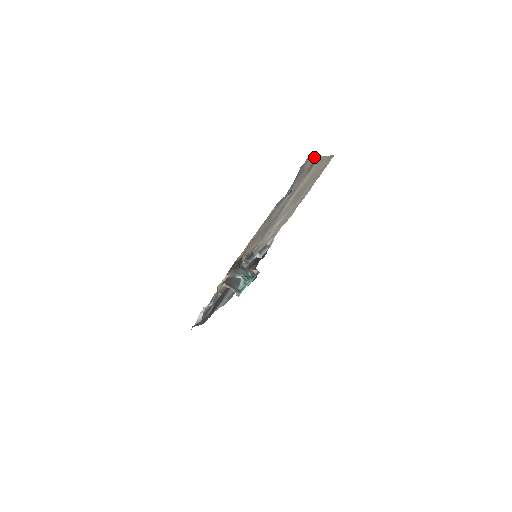
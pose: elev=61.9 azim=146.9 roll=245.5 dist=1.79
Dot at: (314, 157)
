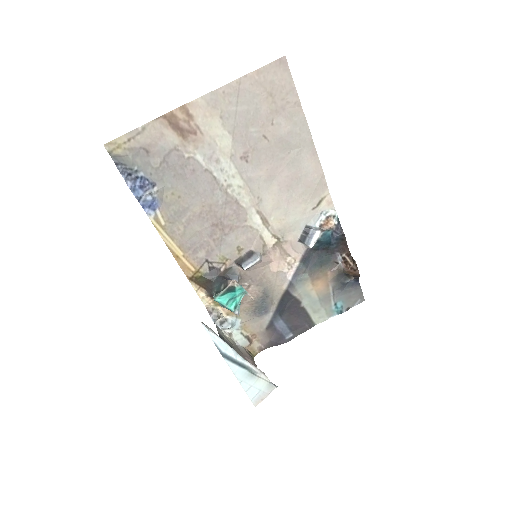
Dot at: (146, 124)
